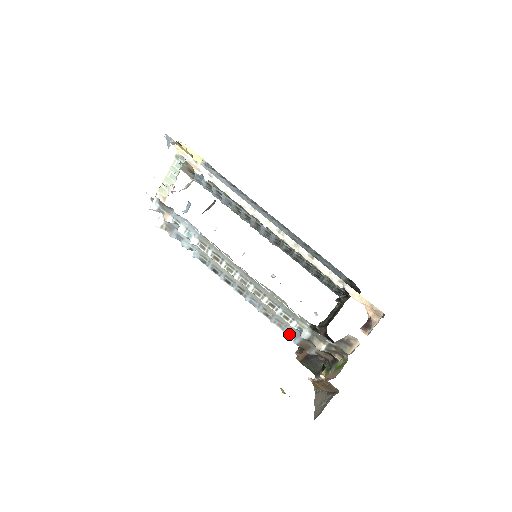
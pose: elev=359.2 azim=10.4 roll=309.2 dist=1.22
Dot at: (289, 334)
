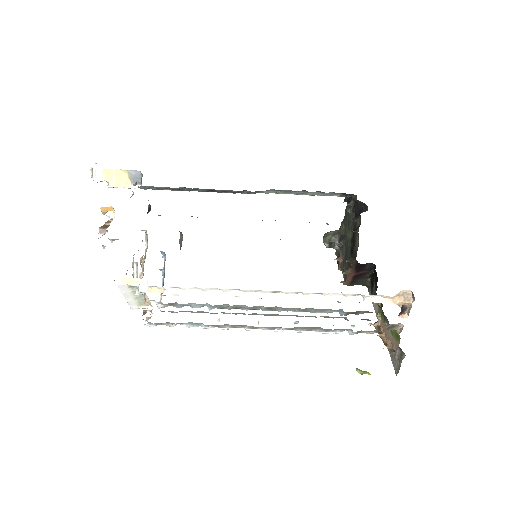
Dot at: occluded
